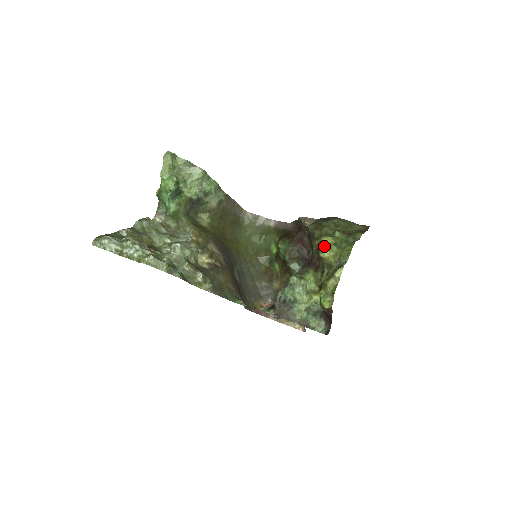
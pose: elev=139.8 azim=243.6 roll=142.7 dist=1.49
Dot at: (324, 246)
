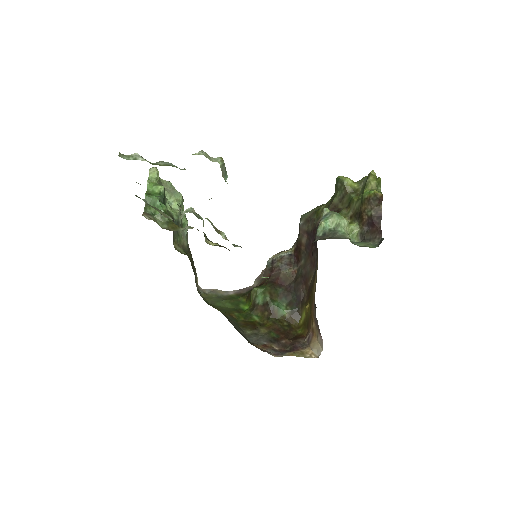
Dot at: occluded
